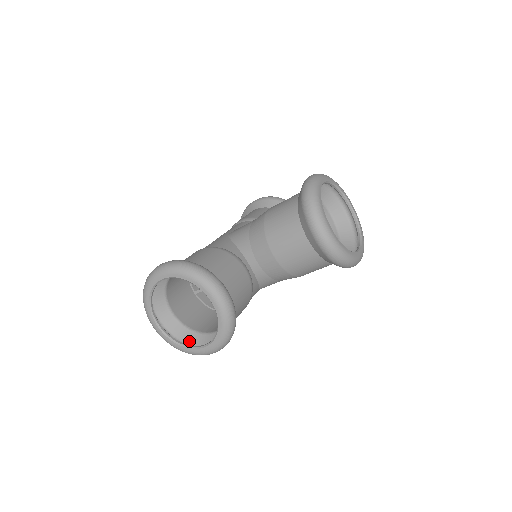
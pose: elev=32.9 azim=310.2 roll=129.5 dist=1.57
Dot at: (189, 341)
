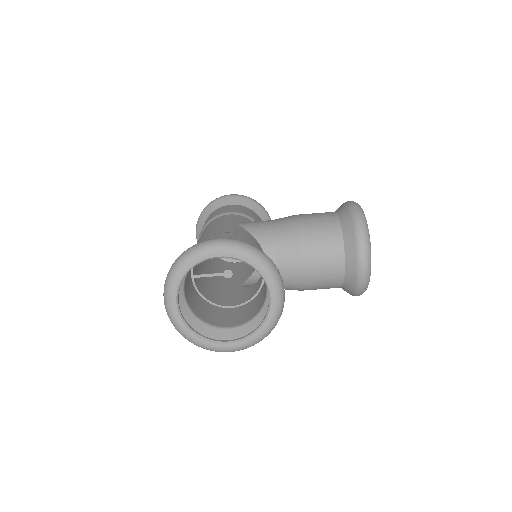
Dot at: (197, 331)
